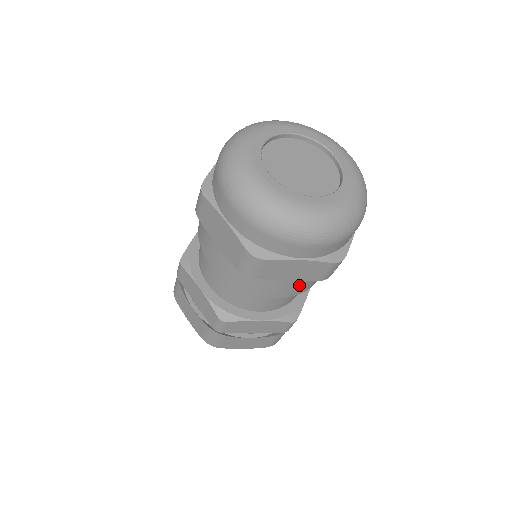
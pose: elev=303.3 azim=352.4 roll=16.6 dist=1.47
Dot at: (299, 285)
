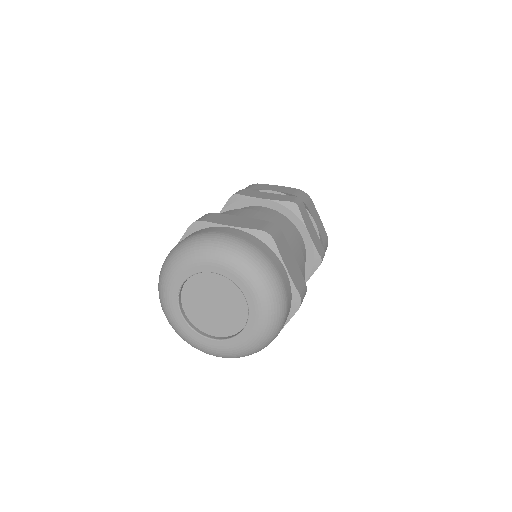
Dot at: occluded
